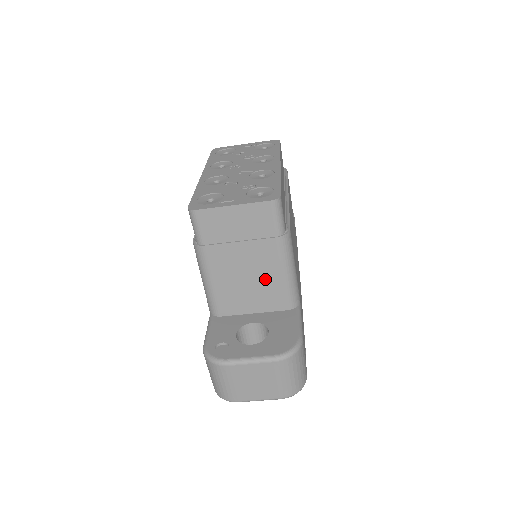
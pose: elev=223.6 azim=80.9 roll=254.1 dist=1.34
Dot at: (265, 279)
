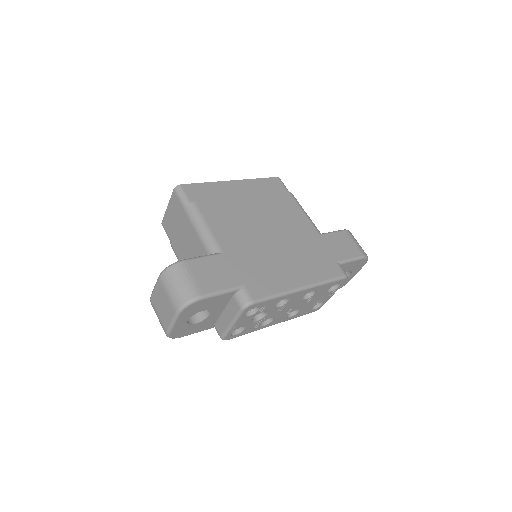
Dot at: (193, 243)
